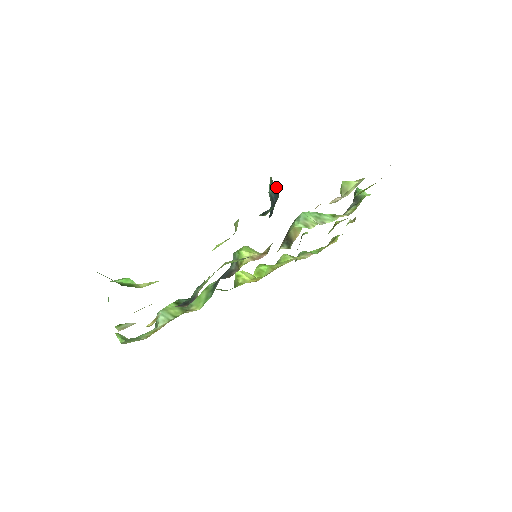
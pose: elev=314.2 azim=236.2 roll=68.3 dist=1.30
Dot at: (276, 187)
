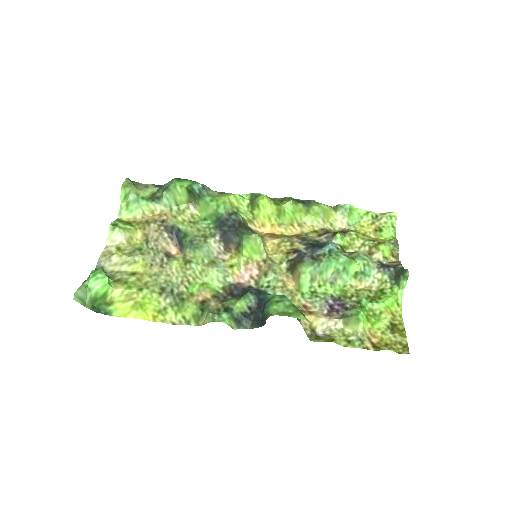
Dot at: (265, 322)
